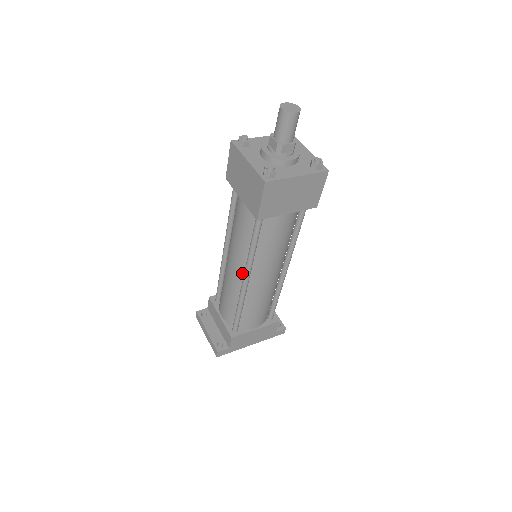
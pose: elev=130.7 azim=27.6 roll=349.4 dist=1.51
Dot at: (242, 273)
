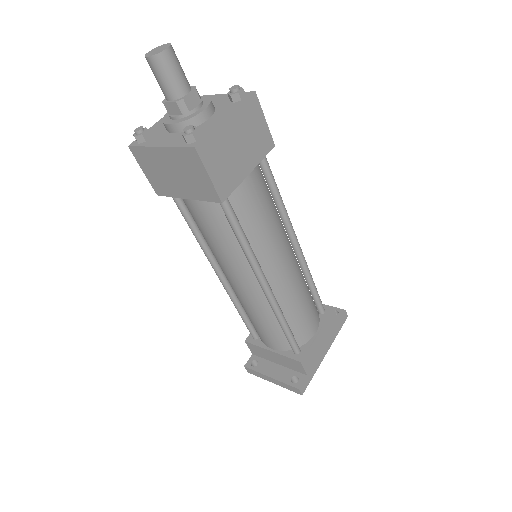
Dot at: (255, 283)
